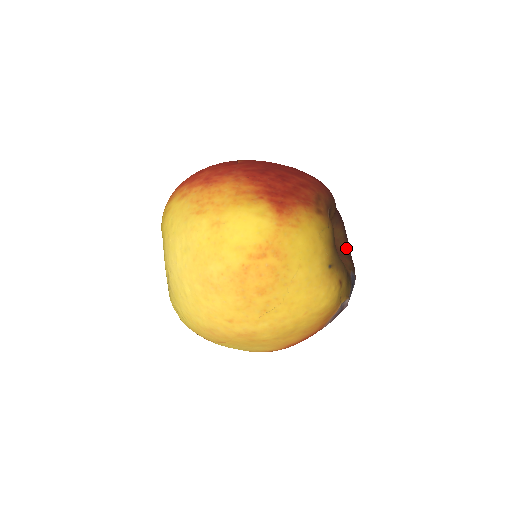
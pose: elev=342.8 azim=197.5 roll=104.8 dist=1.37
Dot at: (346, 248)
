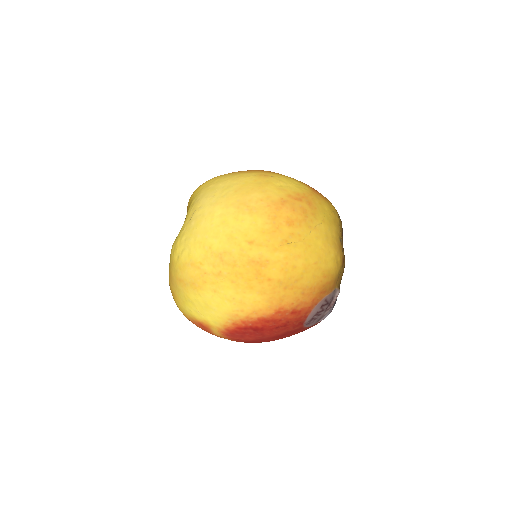
Dot at: occluded
